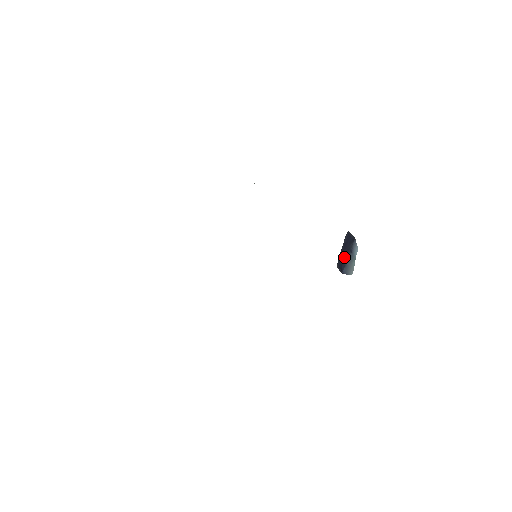
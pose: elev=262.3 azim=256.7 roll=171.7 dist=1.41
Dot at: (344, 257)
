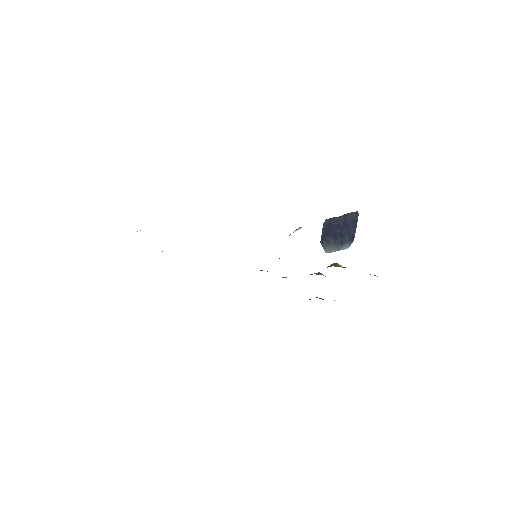
Dot at: (334, 234)
